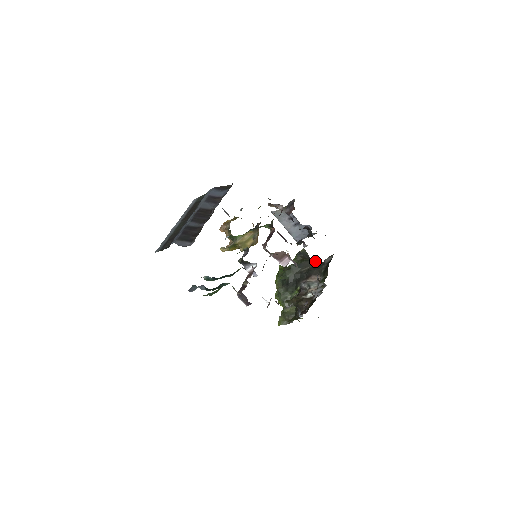
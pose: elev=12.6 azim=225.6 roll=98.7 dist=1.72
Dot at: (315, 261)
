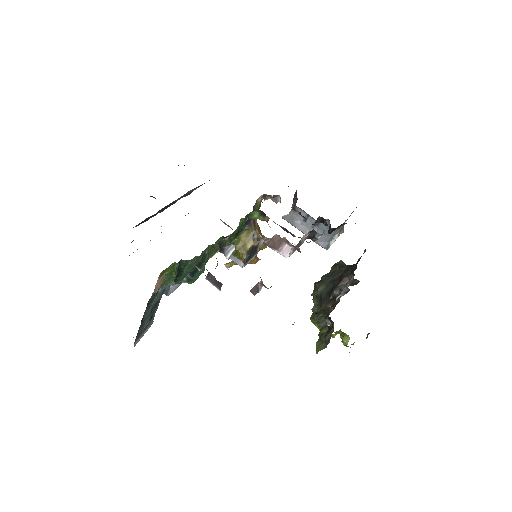
Dot at: occluded
